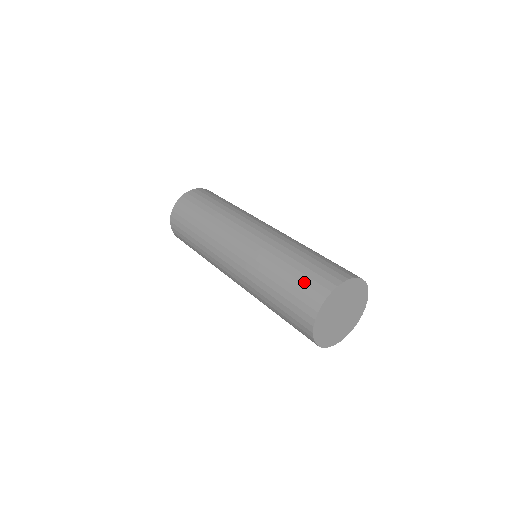
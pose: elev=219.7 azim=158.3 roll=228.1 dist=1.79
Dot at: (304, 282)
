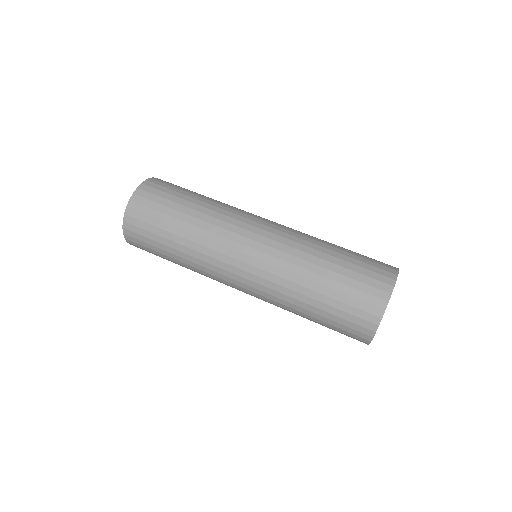
Dot at: (346, 311)
